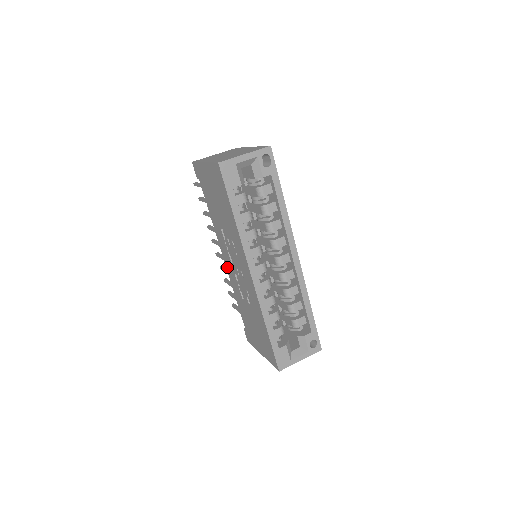
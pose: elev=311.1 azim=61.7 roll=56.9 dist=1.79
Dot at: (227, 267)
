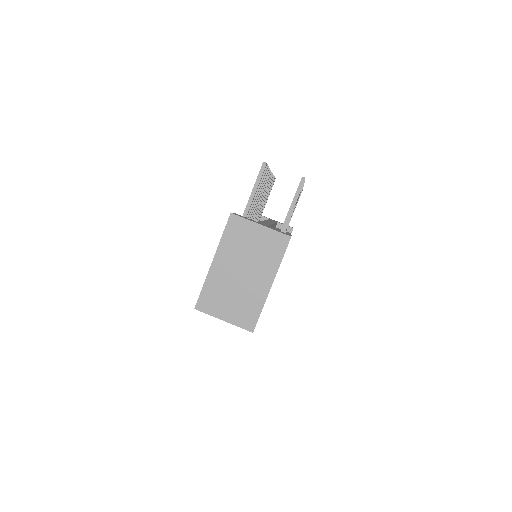
Dot at: occluded
